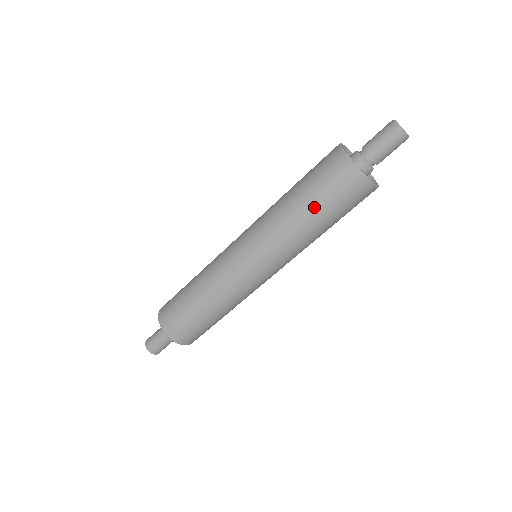
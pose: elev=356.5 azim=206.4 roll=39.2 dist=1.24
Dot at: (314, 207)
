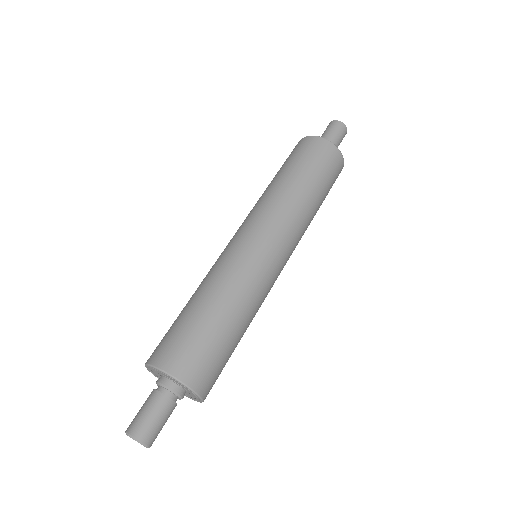
Dot at: (290, 170)
